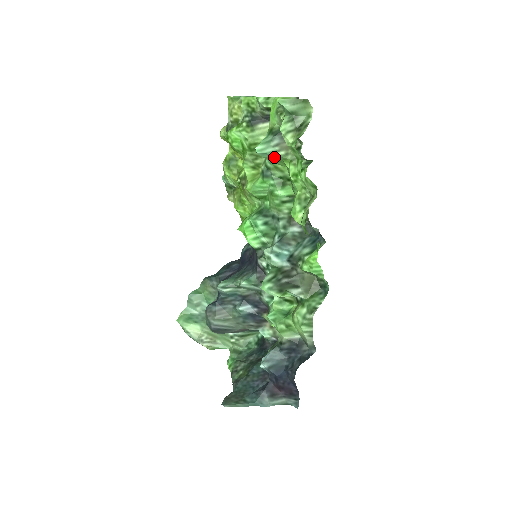
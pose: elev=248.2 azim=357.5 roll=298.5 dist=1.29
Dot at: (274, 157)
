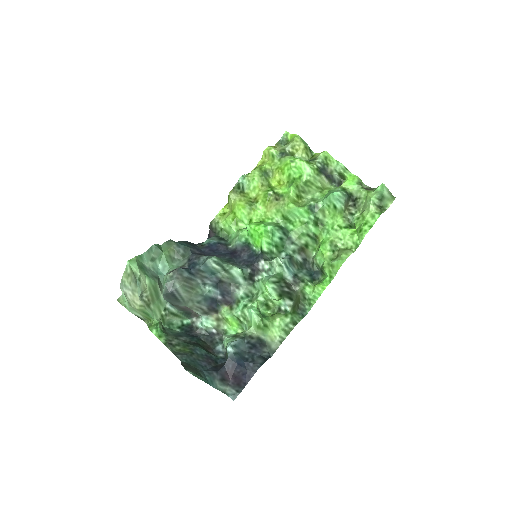
Dot at: (338, 206)
